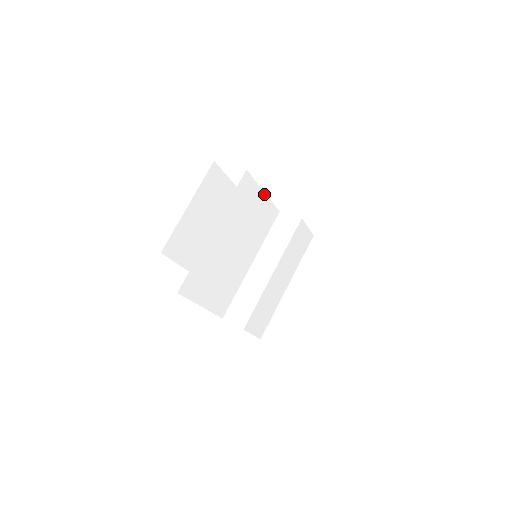
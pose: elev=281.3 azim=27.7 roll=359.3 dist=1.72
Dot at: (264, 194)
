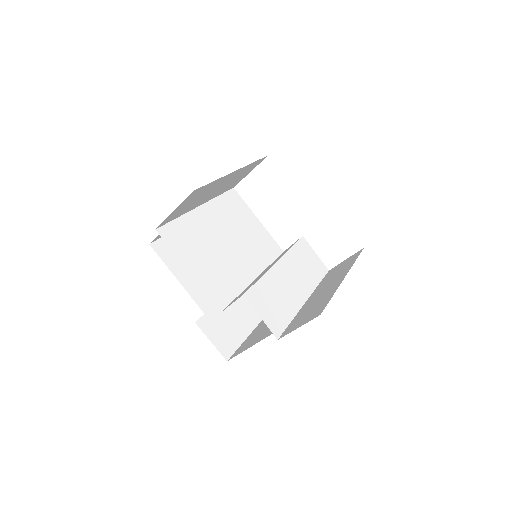
Dot at: (259, 222)
